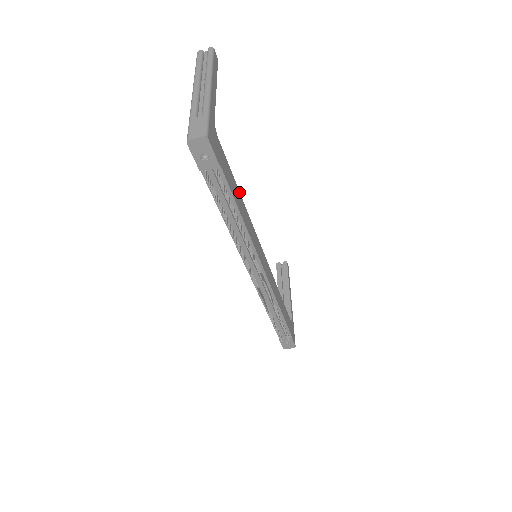
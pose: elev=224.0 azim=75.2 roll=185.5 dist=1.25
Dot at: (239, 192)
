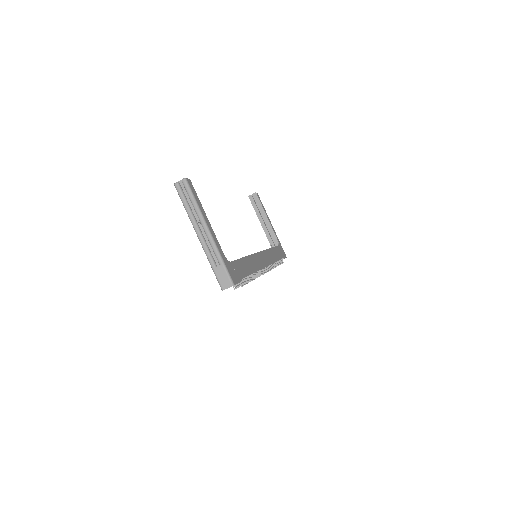
Dot at: (244, 258)
